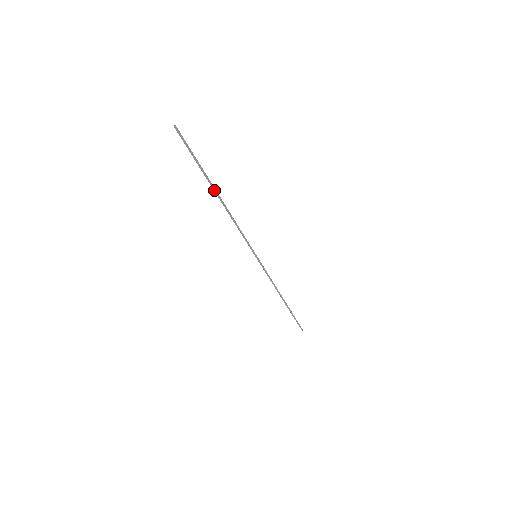
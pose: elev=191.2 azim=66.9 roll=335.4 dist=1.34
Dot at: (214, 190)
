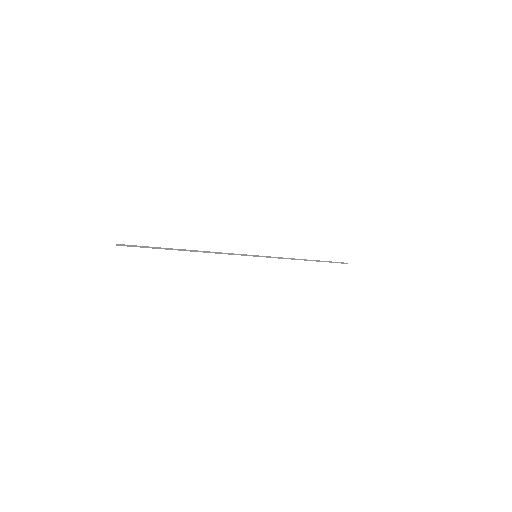
Dot at: occluded
